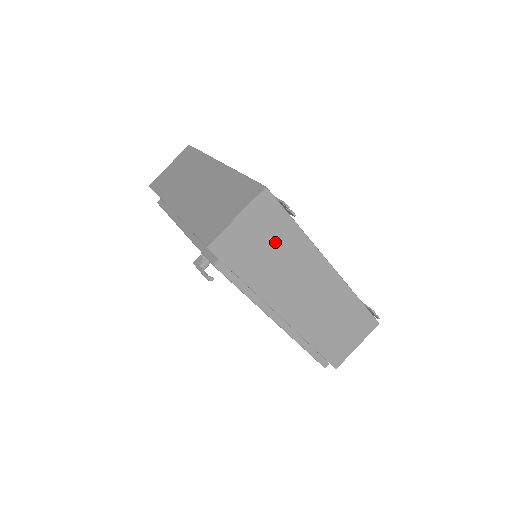
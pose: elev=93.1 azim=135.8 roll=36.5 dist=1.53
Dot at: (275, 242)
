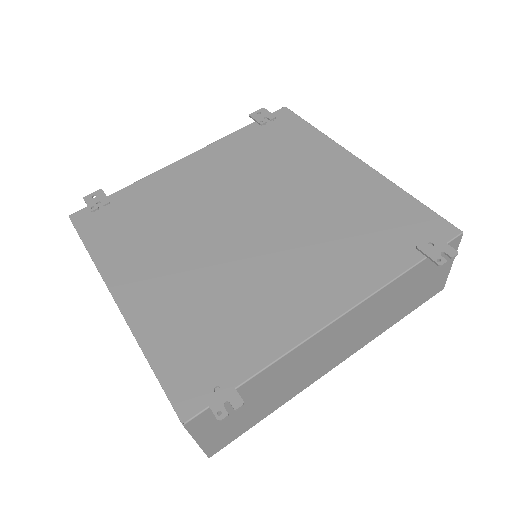
Dot at: (255, 395)
